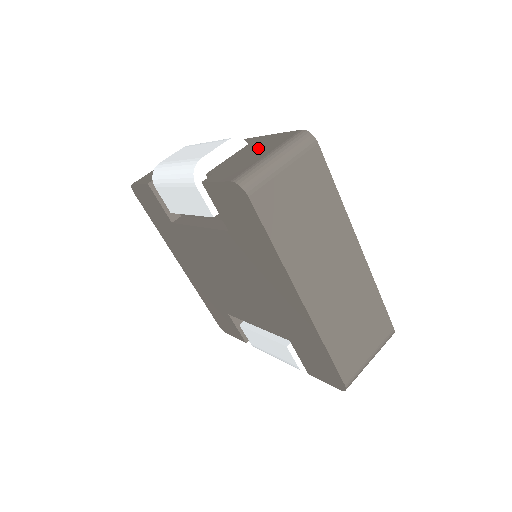
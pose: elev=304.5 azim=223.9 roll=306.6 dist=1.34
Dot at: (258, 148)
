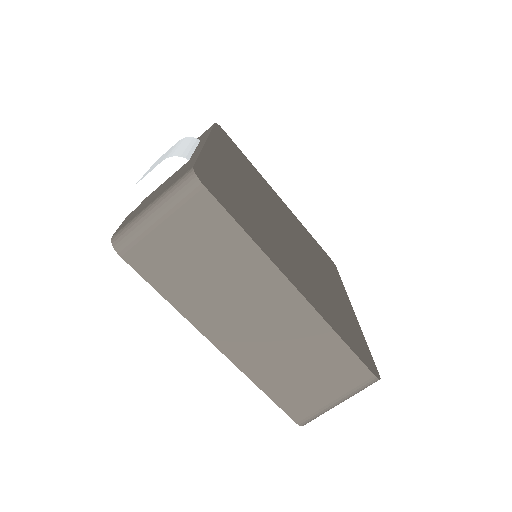
Dot at: (171, 180)
